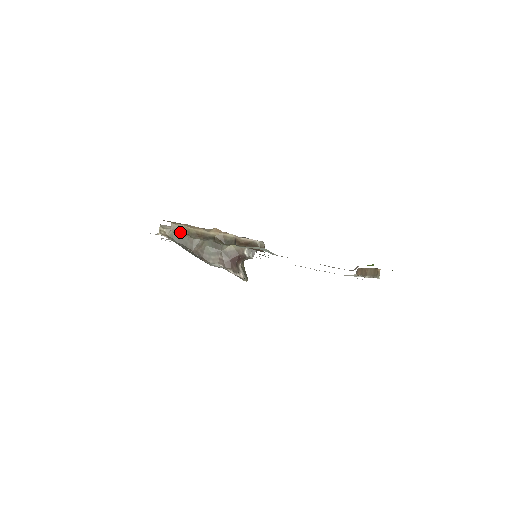
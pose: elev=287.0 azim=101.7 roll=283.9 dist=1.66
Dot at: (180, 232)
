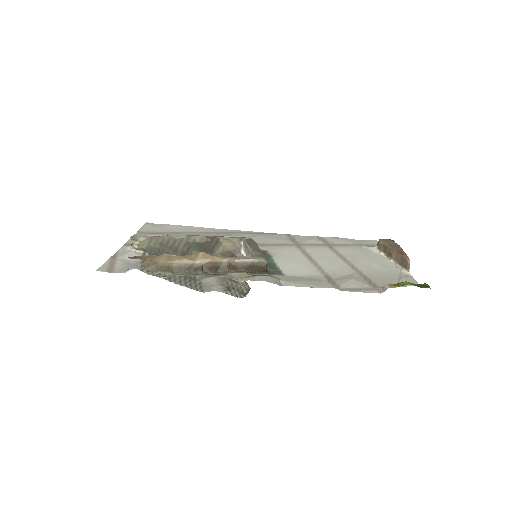
Dot at: (158, 270)
